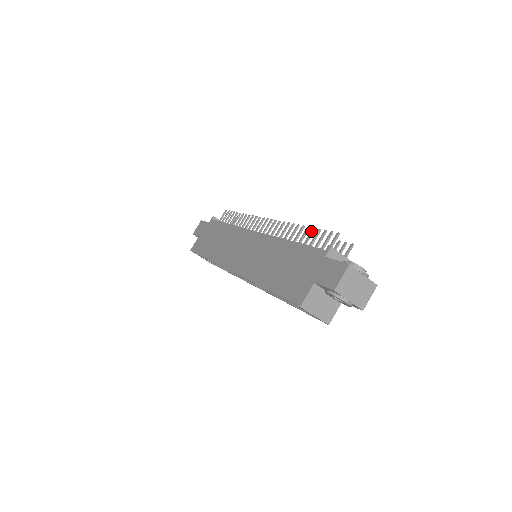
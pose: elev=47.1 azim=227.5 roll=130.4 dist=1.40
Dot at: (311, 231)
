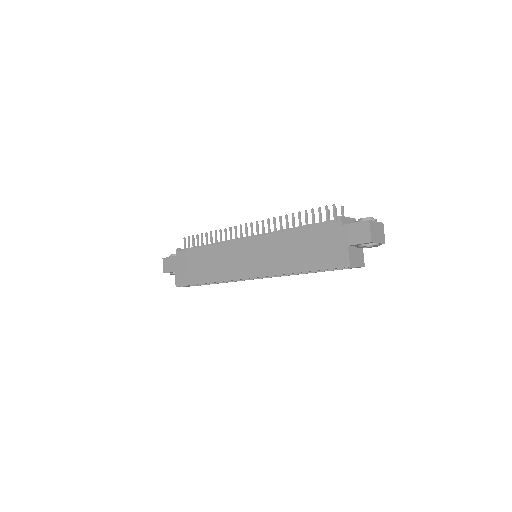
Dot at: (305, 214)
